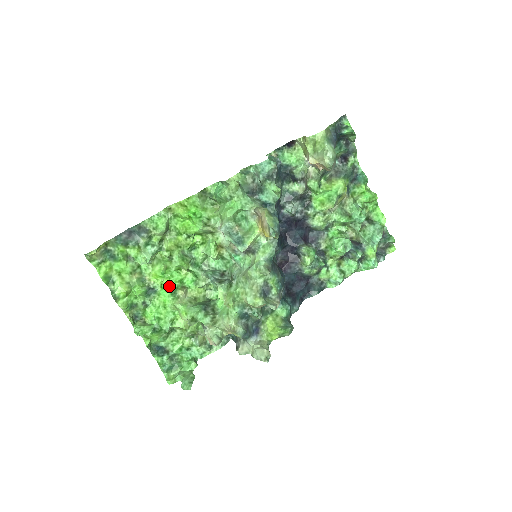
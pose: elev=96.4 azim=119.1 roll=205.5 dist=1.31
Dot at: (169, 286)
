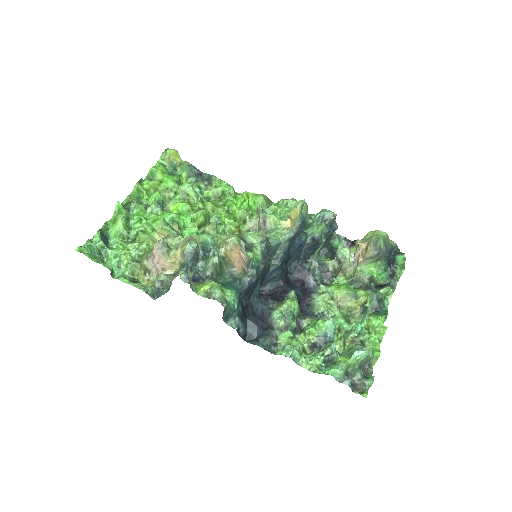
Dot at: (177, 214)
